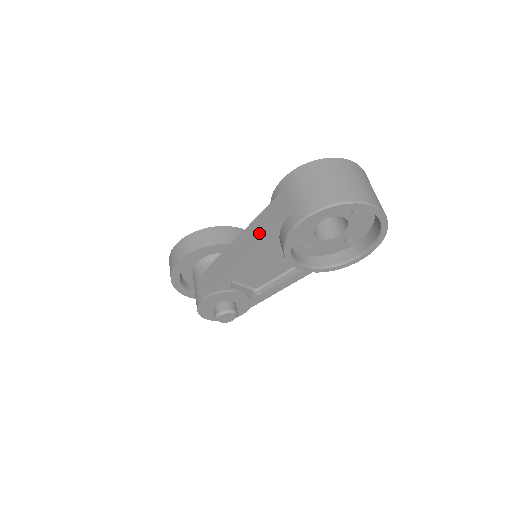
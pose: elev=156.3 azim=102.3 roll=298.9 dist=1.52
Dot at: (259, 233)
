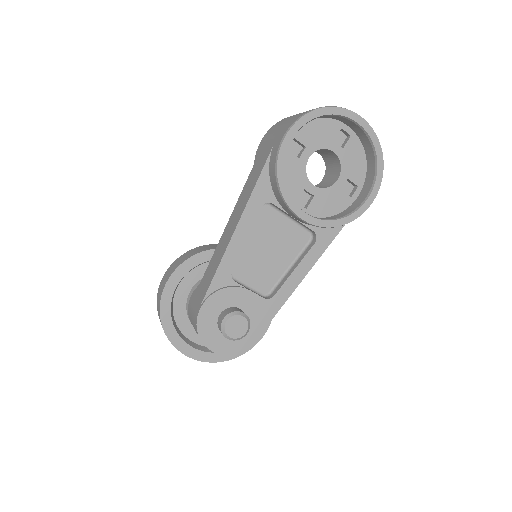
Dot at: (248, 191)
